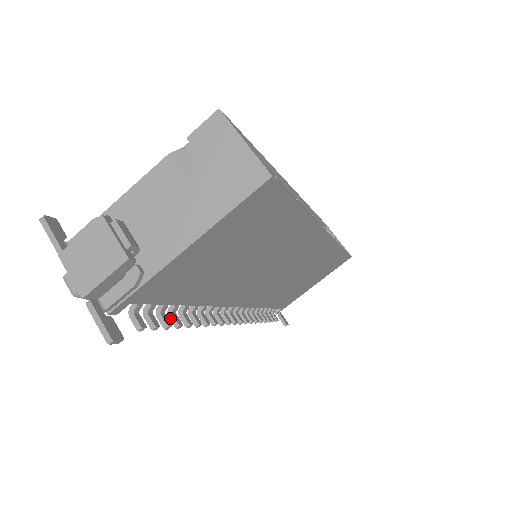
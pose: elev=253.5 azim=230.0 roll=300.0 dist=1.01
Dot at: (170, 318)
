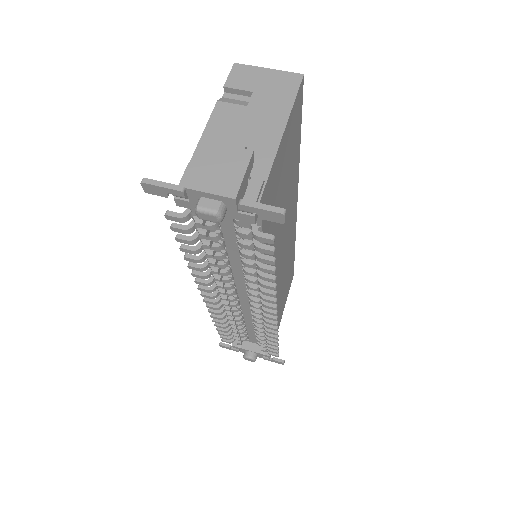
Dot at: (263, 267)
